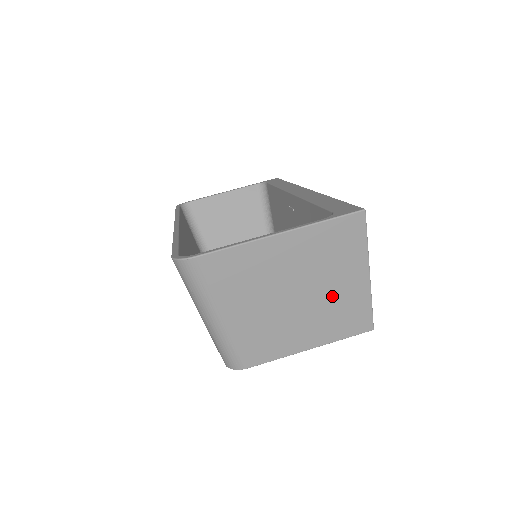
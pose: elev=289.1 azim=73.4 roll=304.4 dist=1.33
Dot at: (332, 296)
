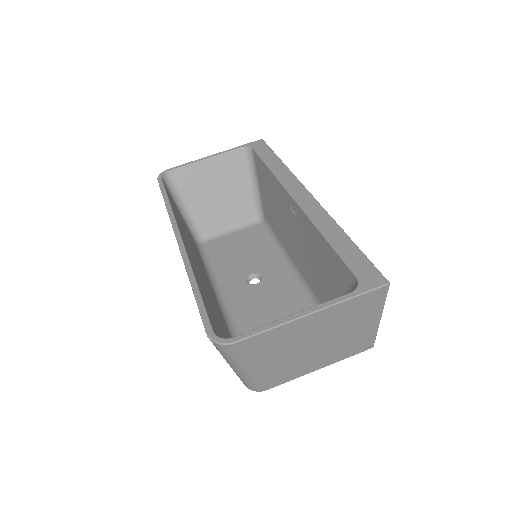
Dot at: (346, 338)
